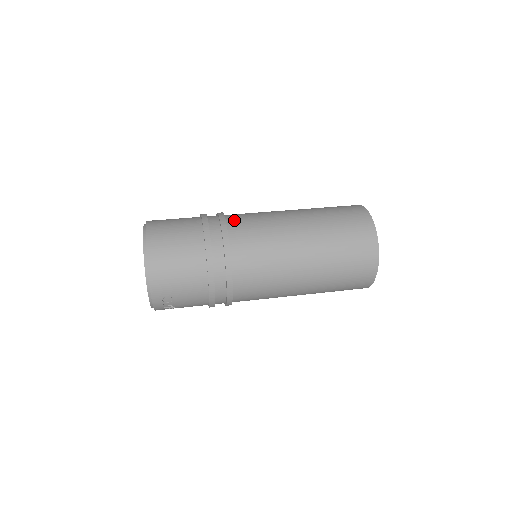
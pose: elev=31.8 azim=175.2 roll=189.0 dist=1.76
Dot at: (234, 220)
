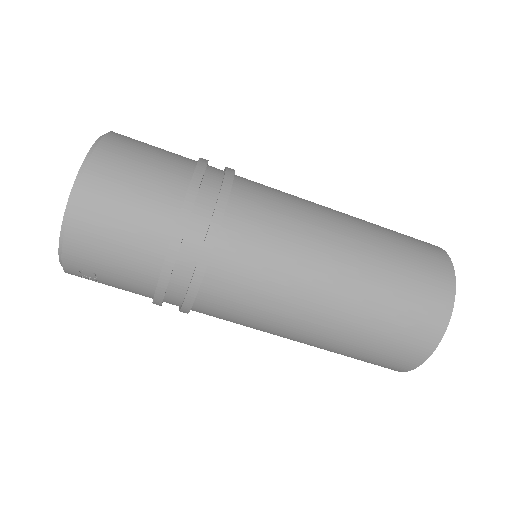
Dot at: (244, 197)
